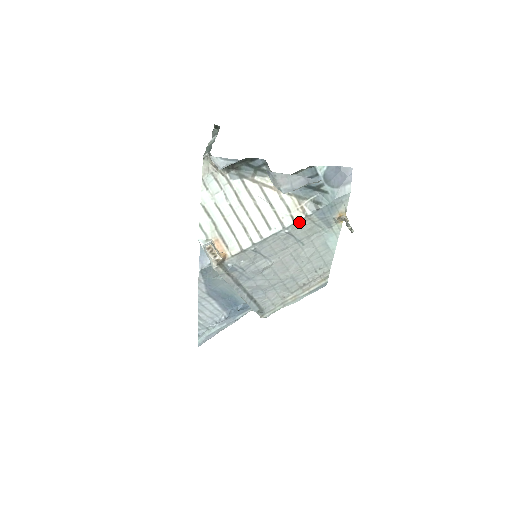
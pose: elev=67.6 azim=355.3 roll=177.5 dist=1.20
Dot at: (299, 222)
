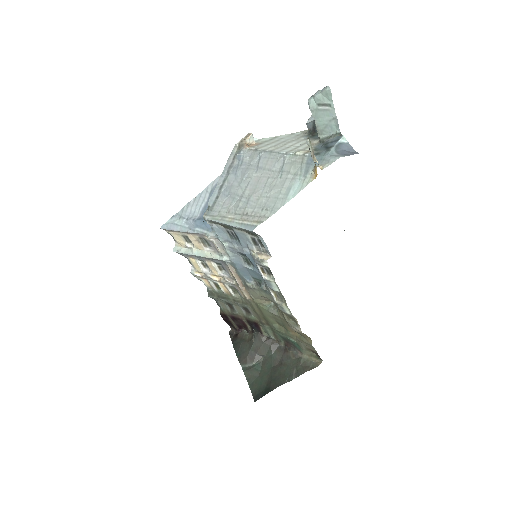
Dot at: (296, 156)
